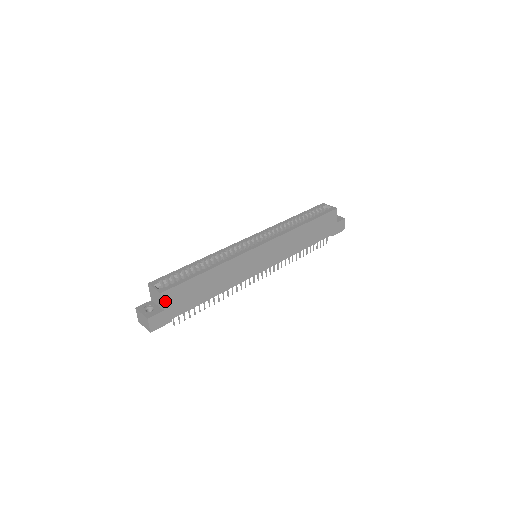
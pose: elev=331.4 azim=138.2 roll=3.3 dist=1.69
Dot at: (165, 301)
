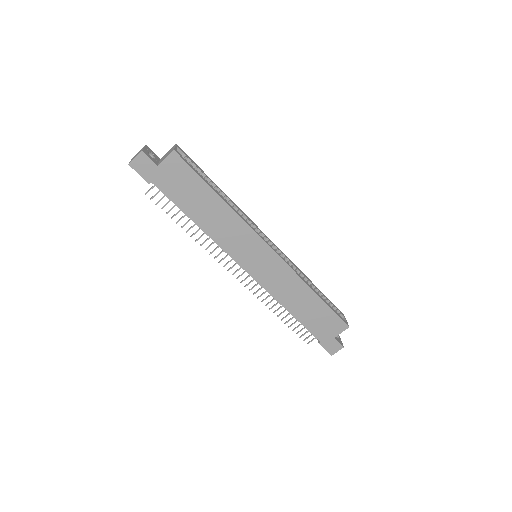
Dot at: (168, 161)
